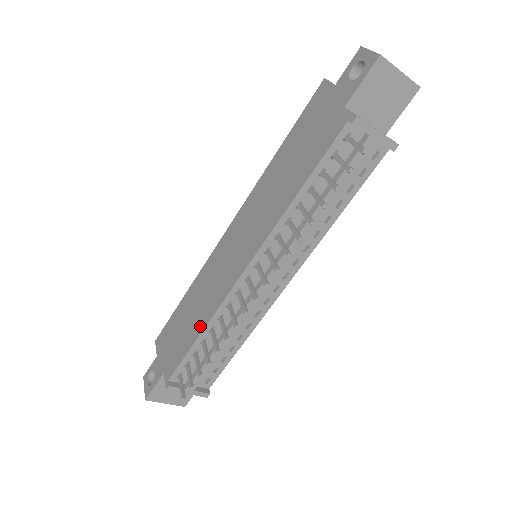
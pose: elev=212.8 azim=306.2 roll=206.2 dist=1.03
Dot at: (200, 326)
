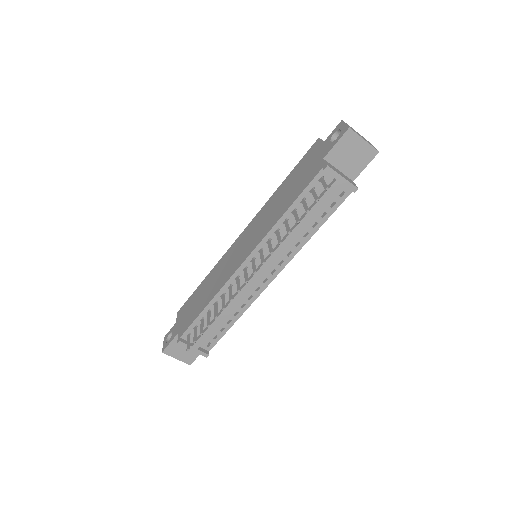
Dot at: (208, 300)
